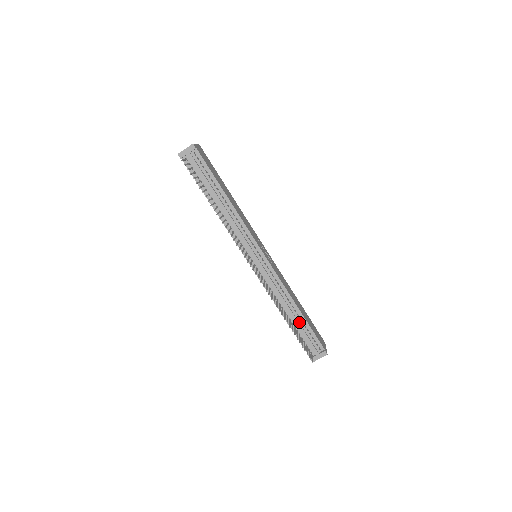
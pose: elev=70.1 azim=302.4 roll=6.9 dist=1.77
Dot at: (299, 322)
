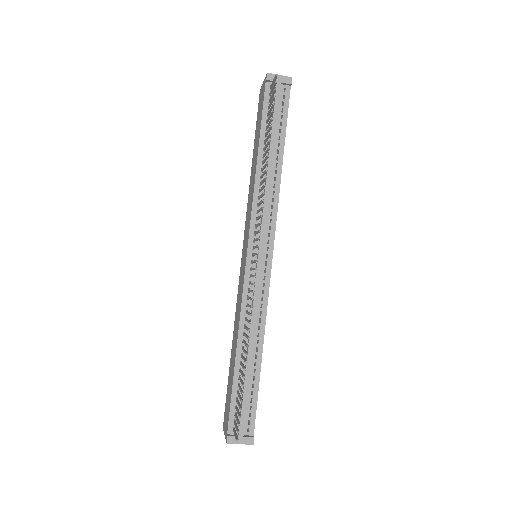
Dot at: (250, 375)
